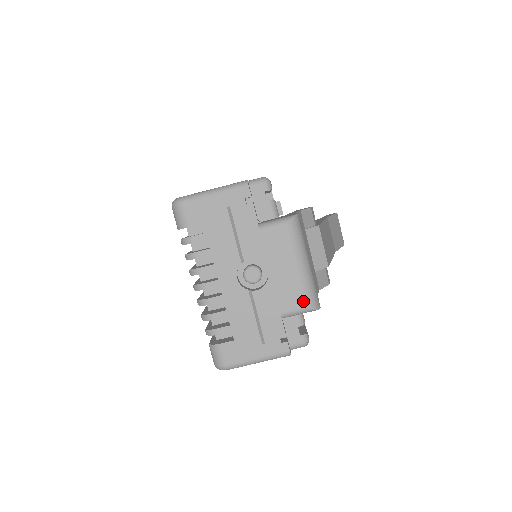
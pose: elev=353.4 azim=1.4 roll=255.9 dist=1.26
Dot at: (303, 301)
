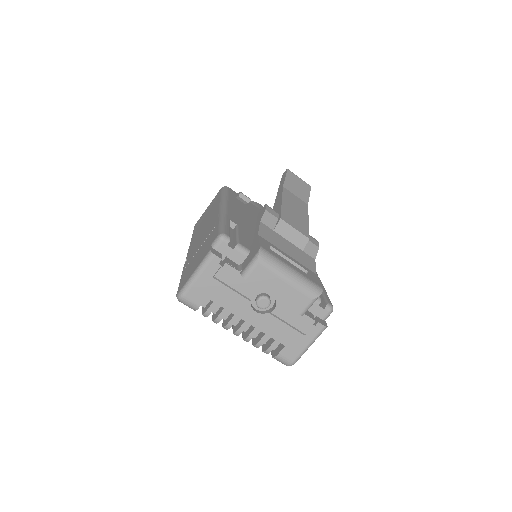
Dot at: (308, 297)
